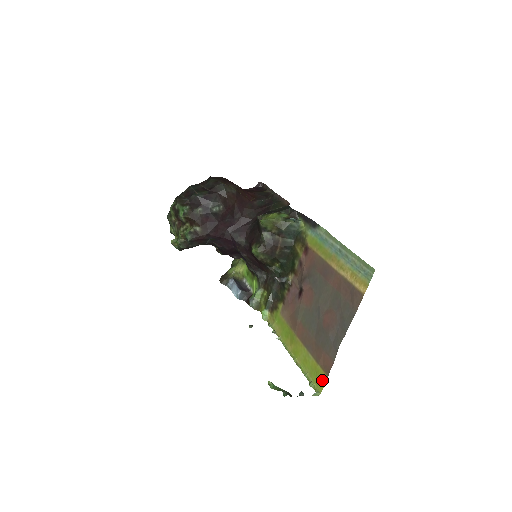
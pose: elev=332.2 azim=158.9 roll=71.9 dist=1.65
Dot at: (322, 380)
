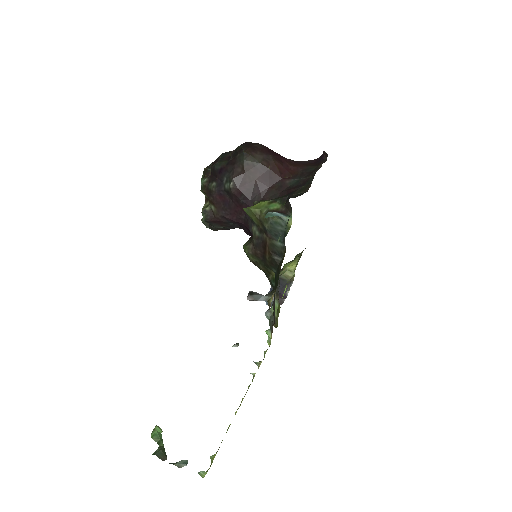
Dot at: occluded
